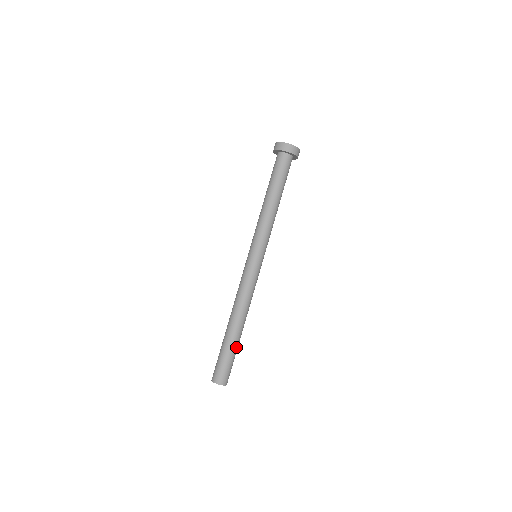
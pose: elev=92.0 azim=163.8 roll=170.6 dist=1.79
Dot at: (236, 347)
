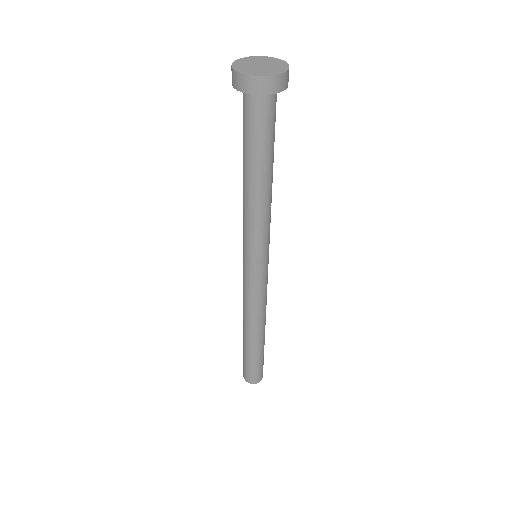
Dot at: occluded
